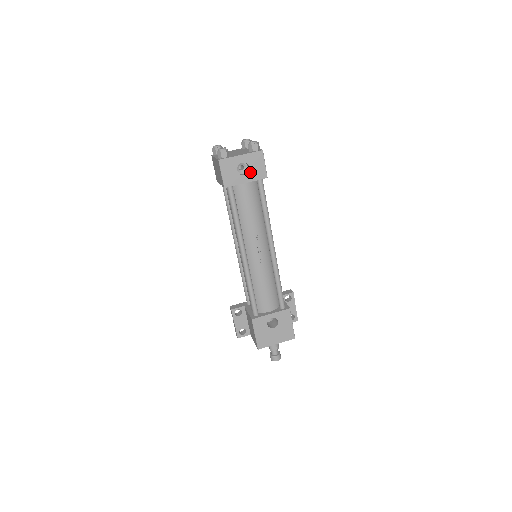
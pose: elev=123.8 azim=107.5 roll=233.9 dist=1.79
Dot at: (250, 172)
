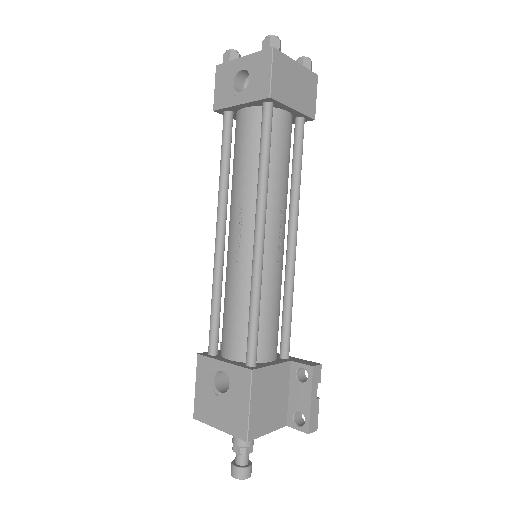
Dot at: (249, 86)
